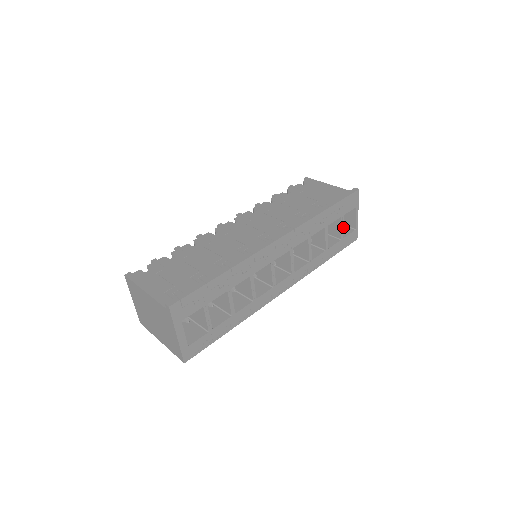
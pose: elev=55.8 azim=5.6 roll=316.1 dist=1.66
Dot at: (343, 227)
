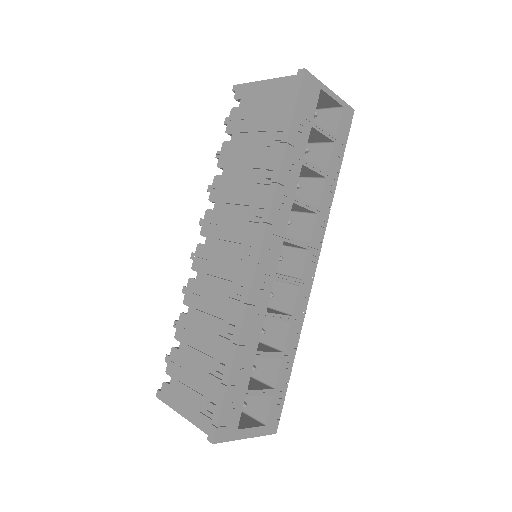
Dot at: (324, 129)
